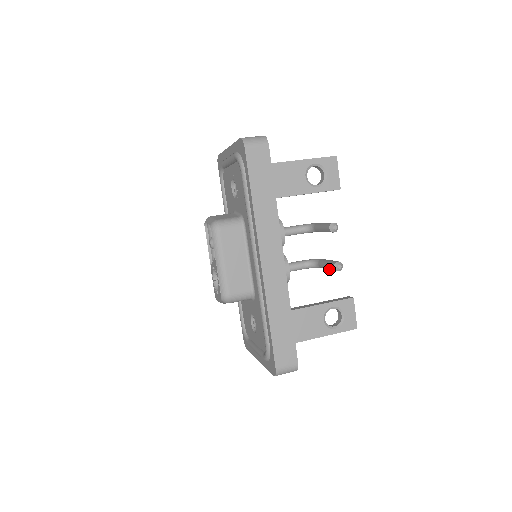
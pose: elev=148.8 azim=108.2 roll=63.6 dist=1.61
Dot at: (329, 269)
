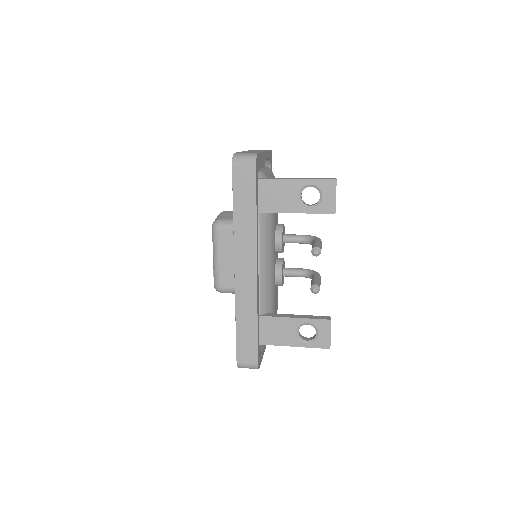
Dot at: occluded
